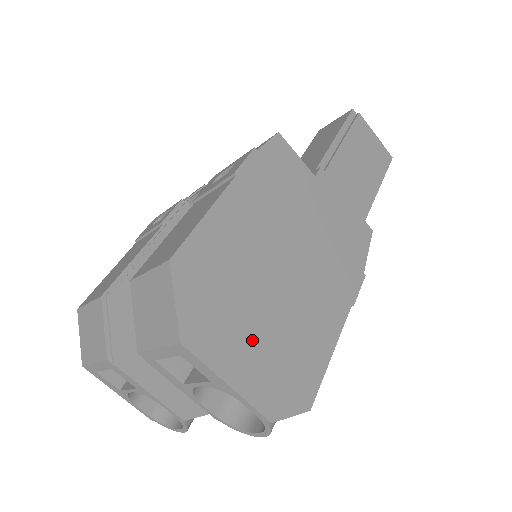
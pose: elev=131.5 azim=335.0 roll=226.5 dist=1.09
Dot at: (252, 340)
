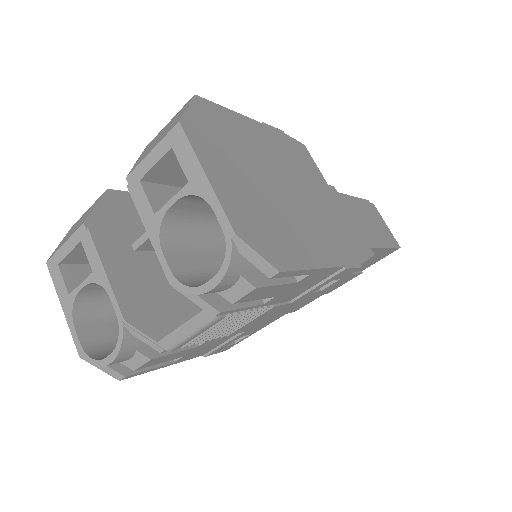
Dot at: (240, 183)
